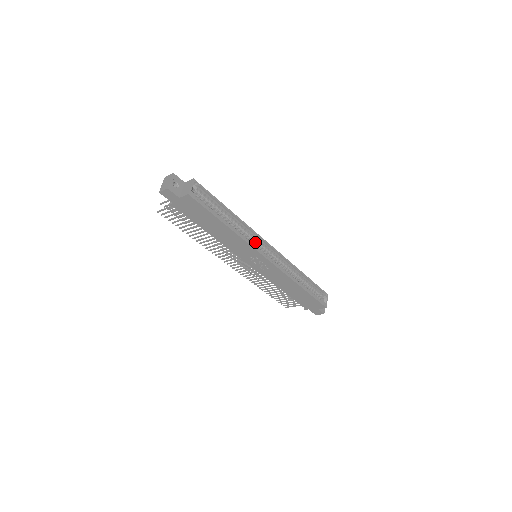
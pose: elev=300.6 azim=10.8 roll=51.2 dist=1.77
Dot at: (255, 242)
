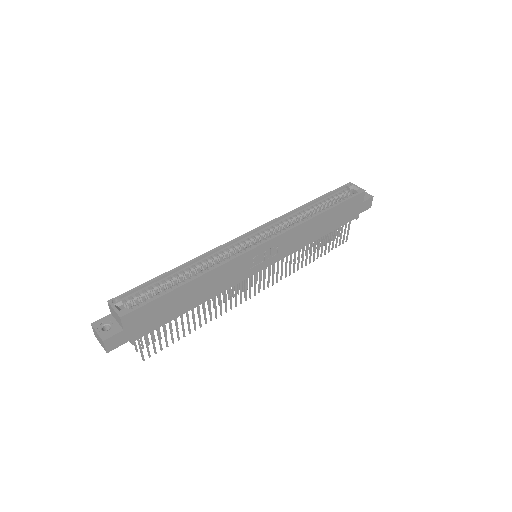
Dot at: (234, 251)
